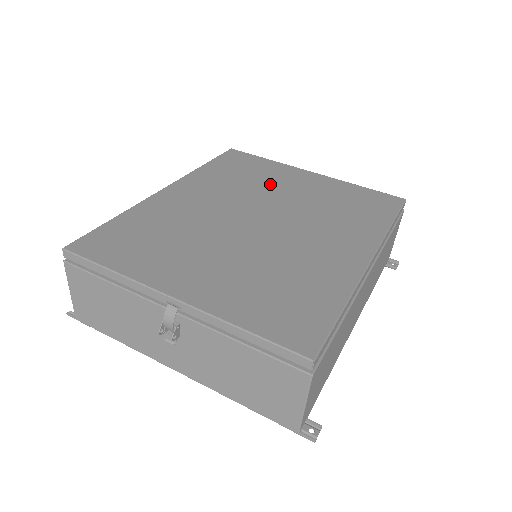
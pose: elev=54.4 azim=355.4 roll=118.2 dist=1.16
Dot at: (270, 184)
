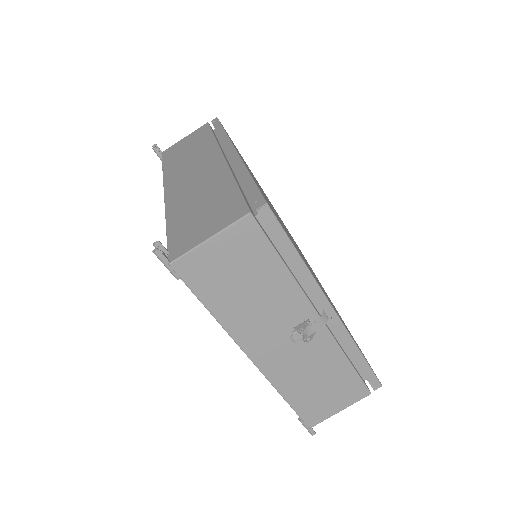
Dot at: occluded
